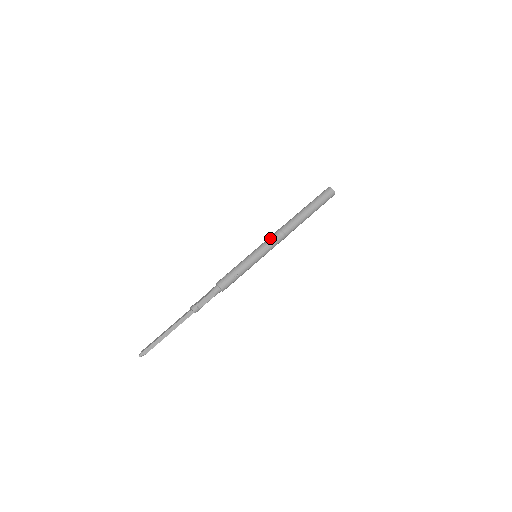
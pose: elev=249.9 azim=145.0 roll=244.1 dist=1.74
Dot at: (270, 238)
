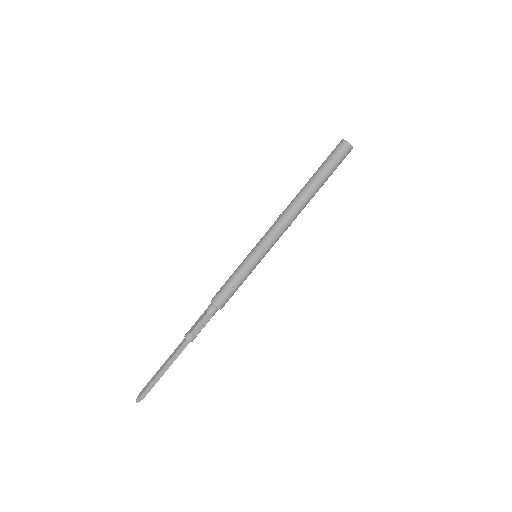
Dot at: (271, 230)
